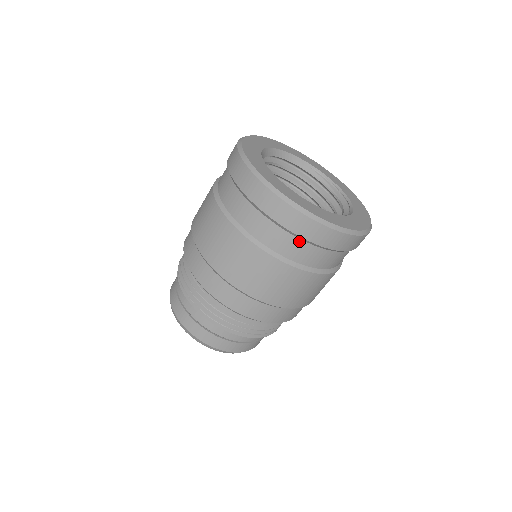
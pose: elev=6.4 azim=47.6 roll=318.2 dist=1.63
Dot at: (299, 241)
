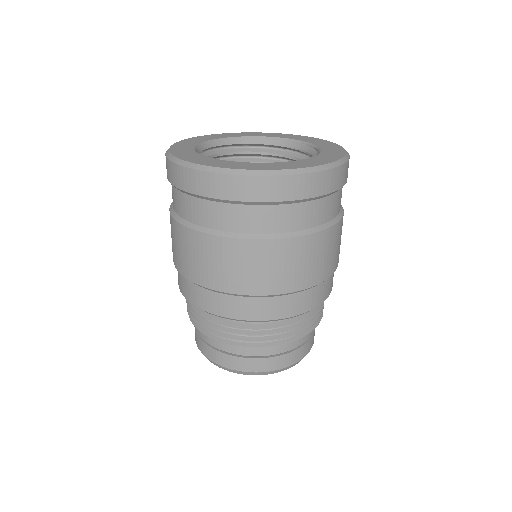
Dot at: (211, 203)
